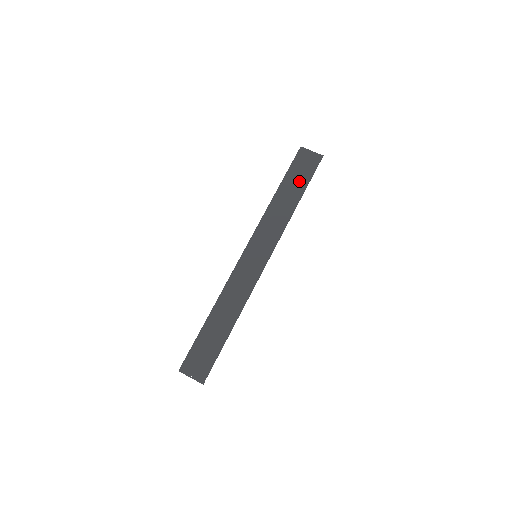
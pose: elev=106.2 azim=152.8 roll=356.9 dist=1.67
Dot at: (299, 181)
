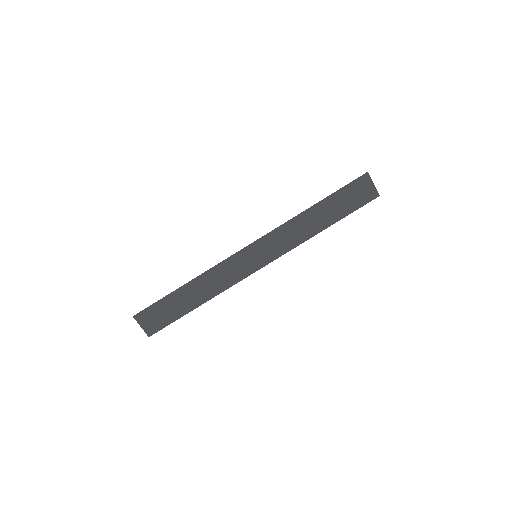
Dot at: (341, 207)
